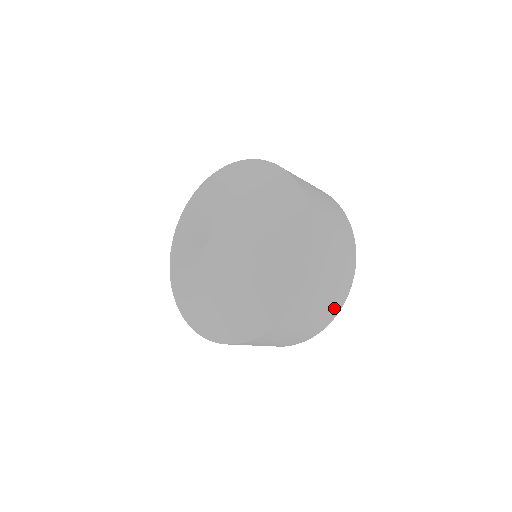
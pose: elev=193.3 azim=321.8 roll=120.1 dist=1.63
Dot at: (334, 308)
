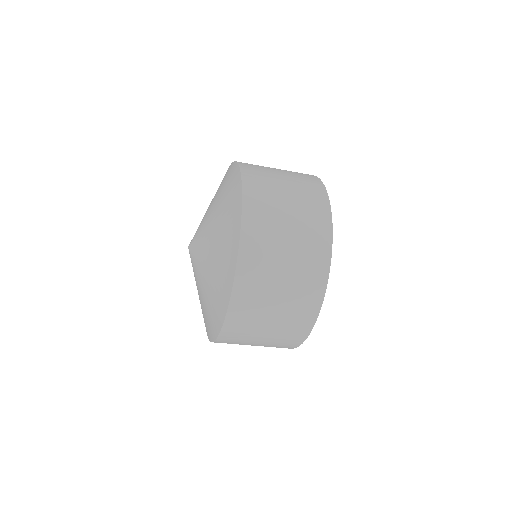
Dot at: (298, 328)
